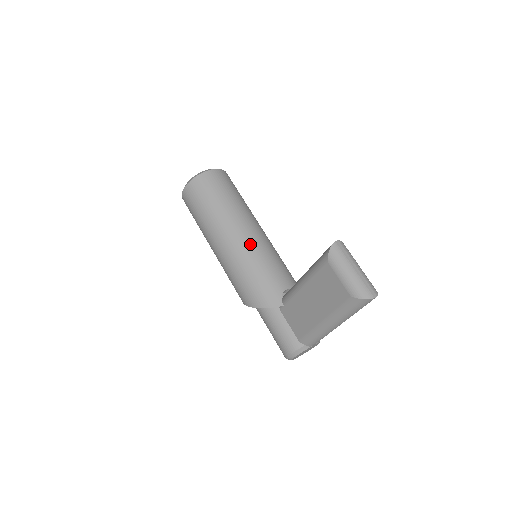
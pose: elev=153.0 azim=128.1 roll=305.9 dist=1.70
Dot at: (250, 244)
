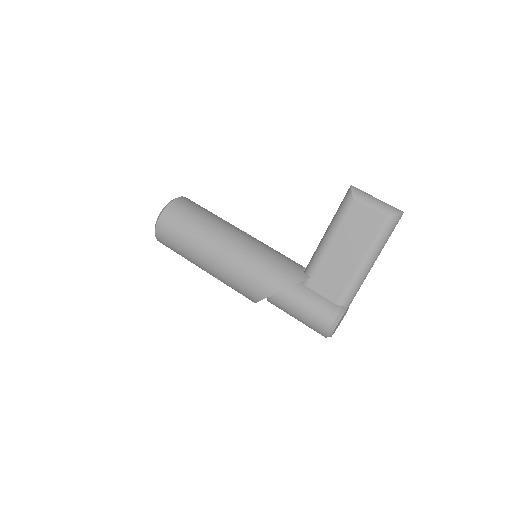
Dot at: (252, 240)
